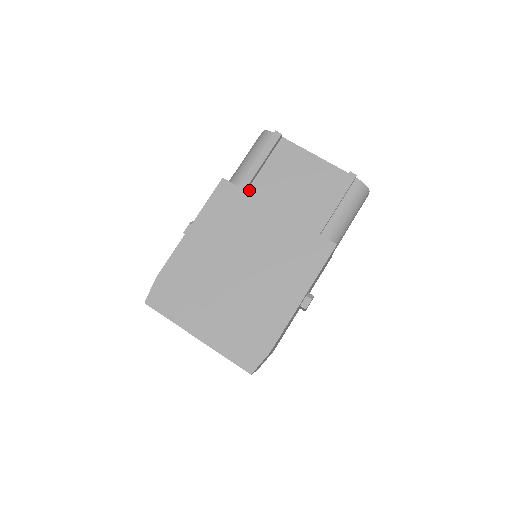
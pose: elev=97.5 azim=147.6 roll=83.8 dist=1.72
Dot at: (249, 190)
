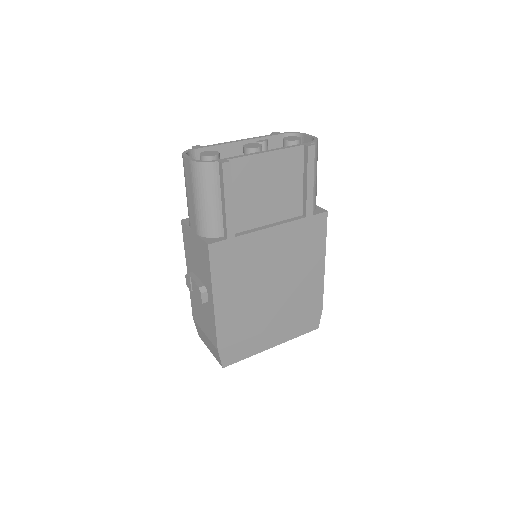
Dot at: occluded
